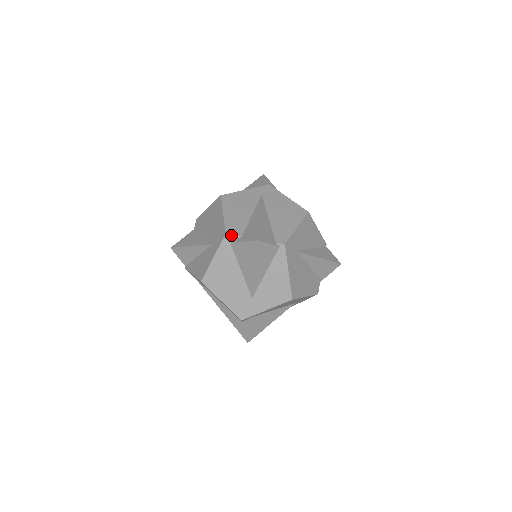
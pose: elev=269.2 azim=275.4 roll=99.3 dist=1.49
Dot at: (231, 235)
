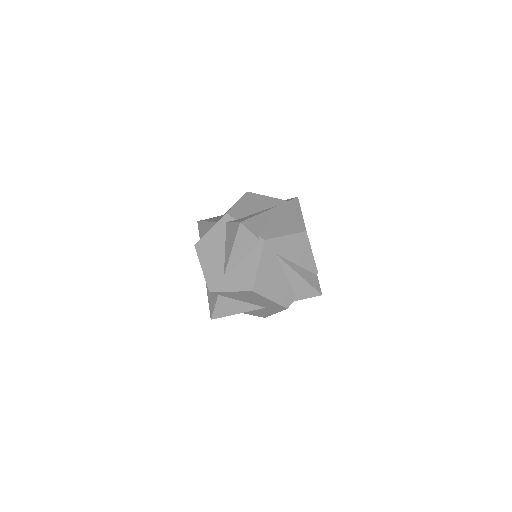
Dot at: (229, 216)
